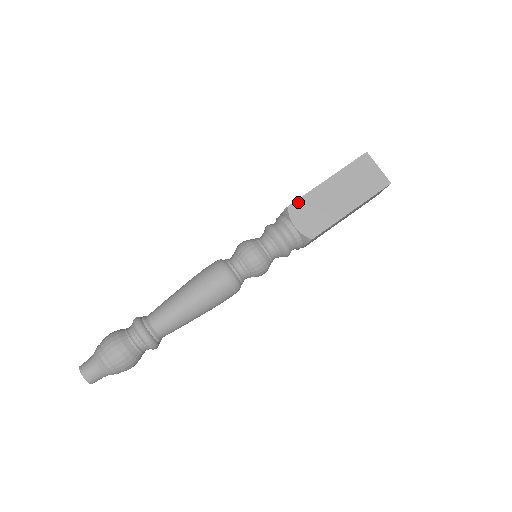
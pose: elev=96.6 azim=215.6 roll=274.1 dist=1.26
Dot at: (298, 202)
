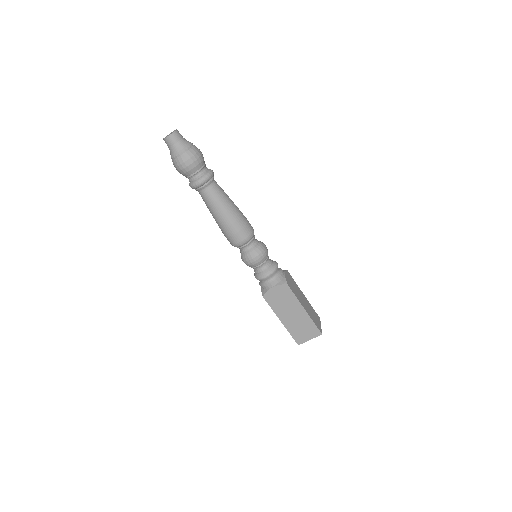
Dot at: (291, 276)
